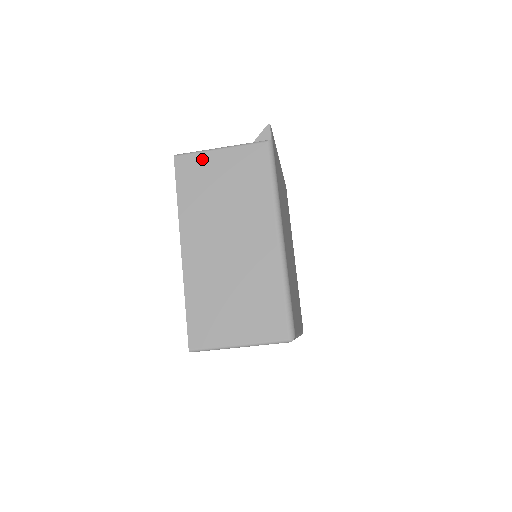
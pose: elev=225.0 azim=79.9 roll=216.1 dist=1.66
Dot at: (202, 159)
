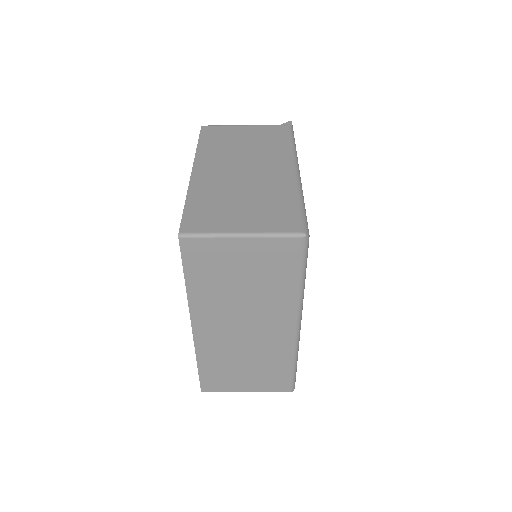
Dot at: (228, 128)
